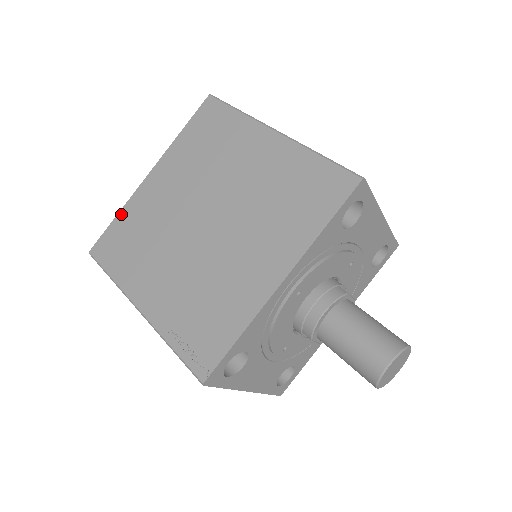
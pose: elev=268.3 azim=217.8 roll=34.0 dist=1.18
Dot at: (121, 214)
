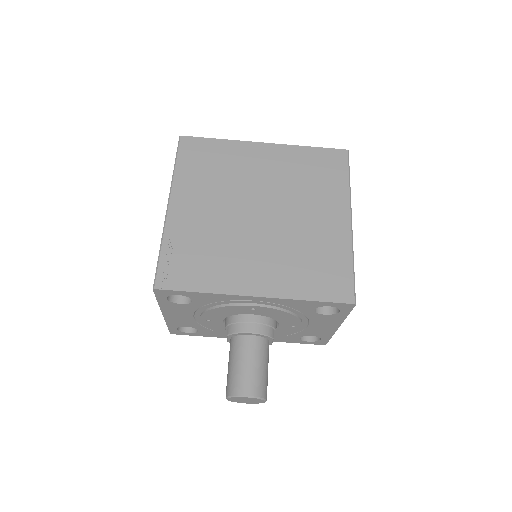
Dot at: (223, 142)
